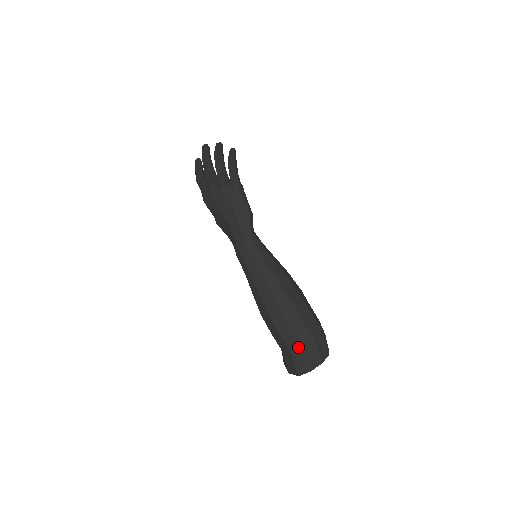
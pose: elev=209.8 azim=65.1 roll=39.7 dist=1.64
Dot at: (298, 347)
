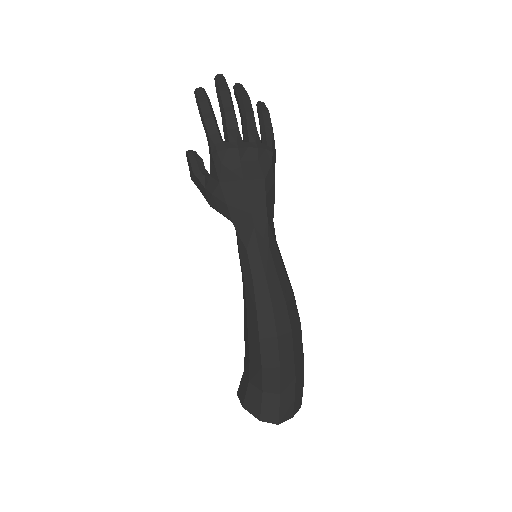
Dot at: (291, 386)
